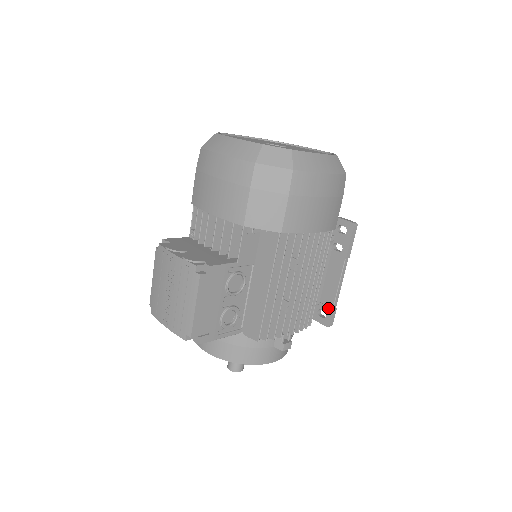
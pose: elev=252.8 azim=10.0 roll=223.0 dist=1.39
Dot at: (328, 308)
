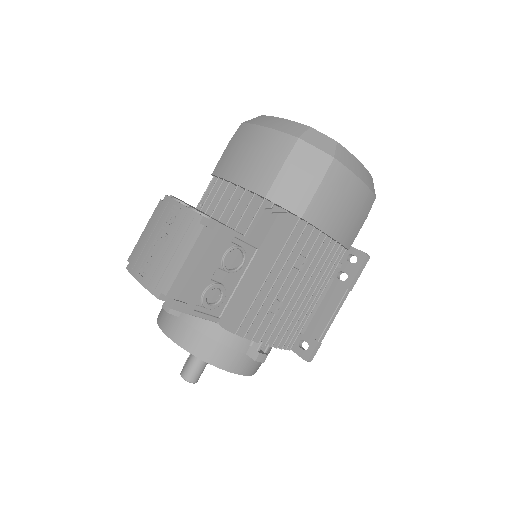
Dot at: (313, 340)
